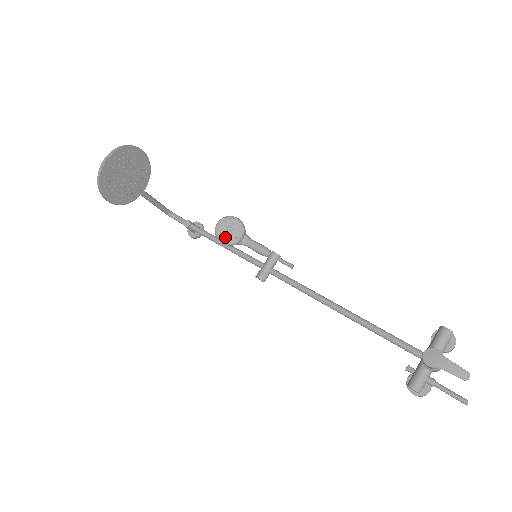
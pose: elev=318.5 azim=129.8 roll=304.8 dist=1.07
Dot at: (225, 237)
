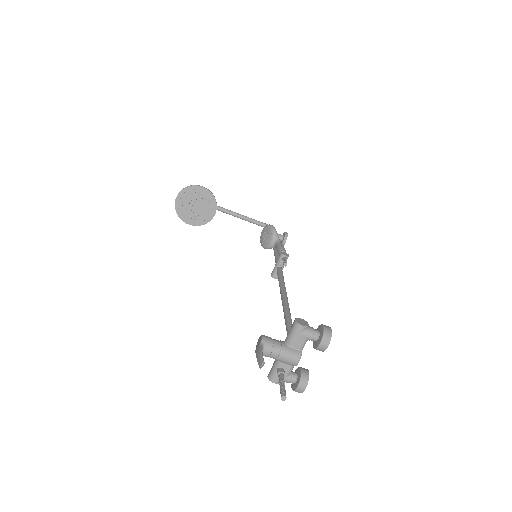
Dot at: (263, 242)
